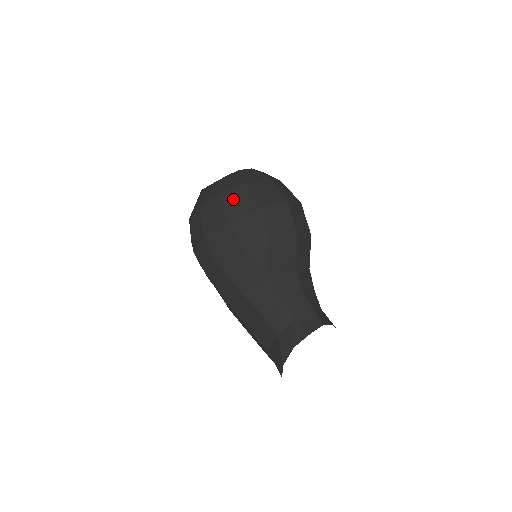
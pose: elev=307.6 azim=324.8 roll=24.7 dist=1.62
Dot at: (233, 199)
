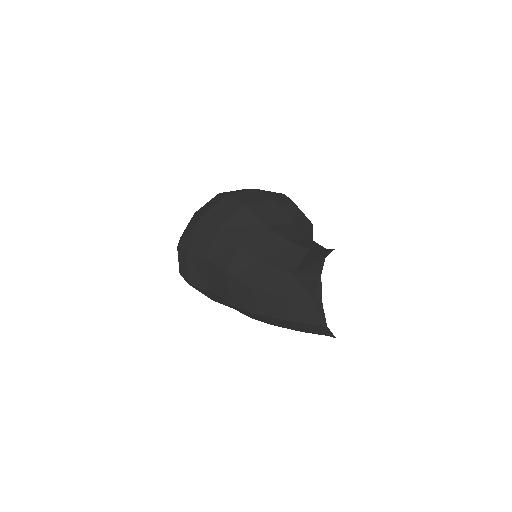
Dot at: occluded
